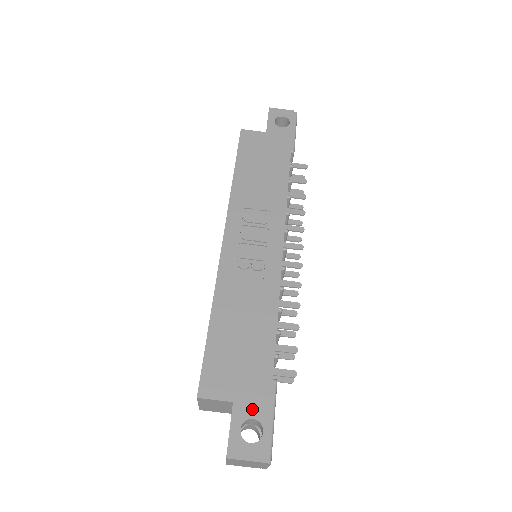
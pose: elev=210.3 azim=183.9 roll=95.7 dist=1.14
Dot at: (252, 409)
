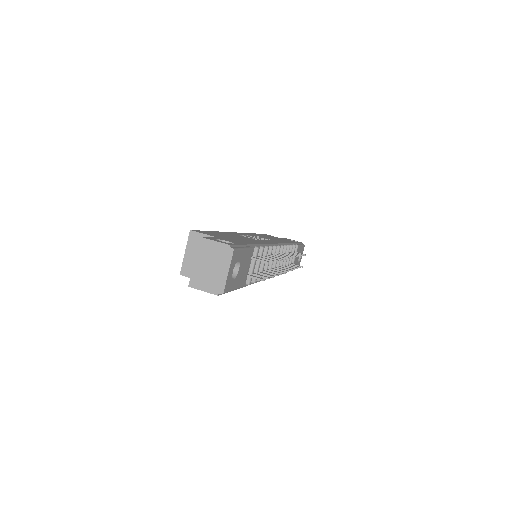
Dot at: (229, 241)
